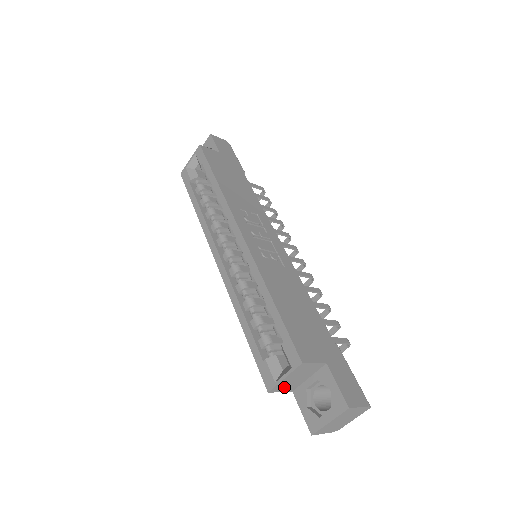
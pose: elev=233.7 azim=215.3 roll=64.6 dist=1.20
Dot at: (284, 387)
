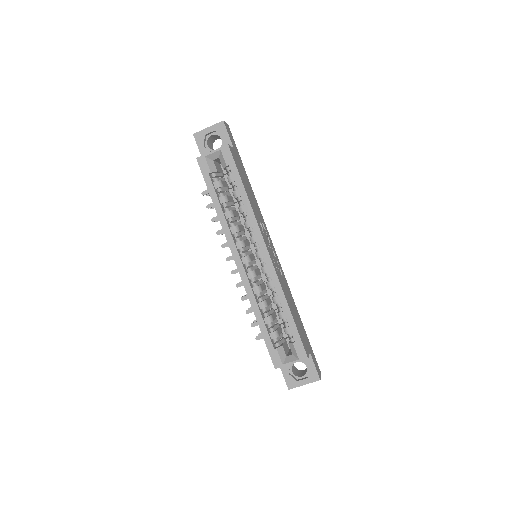
Dot at: occluded
